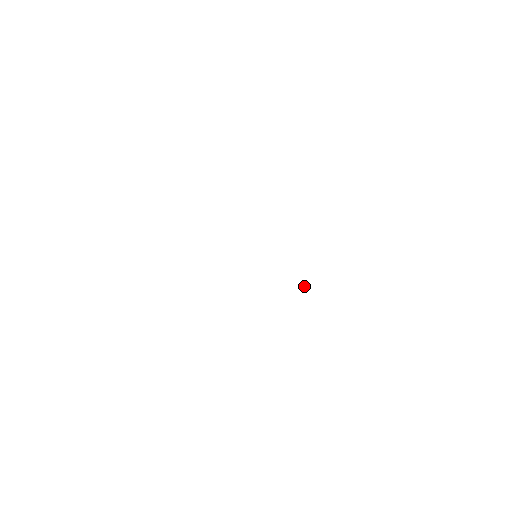
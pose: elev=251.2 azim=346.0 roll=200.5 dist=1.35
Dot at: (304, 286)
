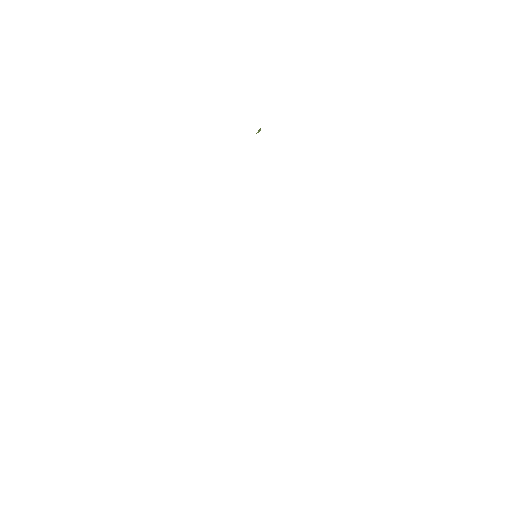
Dot at: occluded
